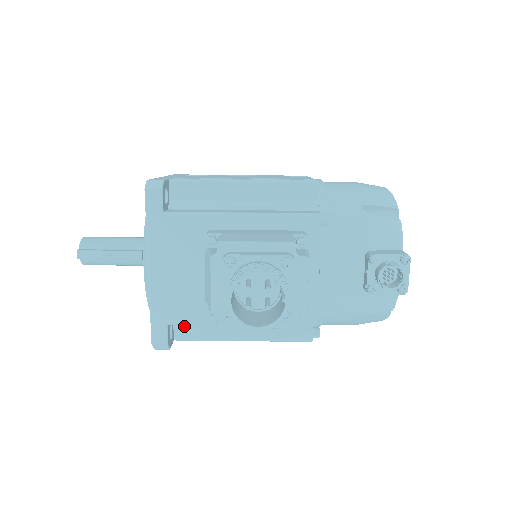
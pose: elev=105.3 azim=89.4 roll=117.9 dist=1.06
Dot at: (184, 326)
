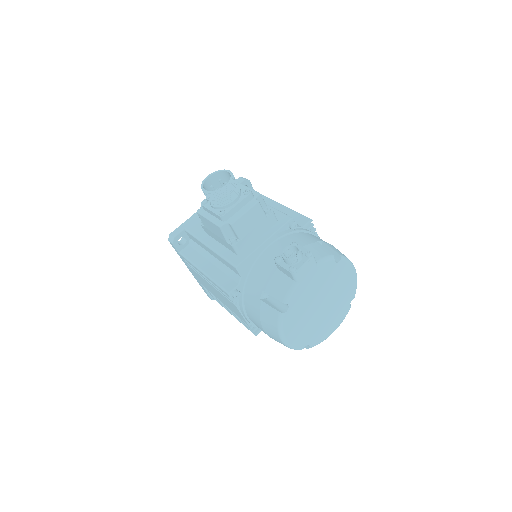
Dot at: (190, 248)
